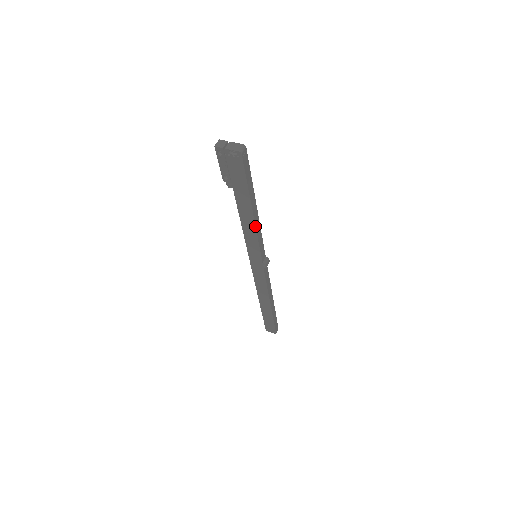
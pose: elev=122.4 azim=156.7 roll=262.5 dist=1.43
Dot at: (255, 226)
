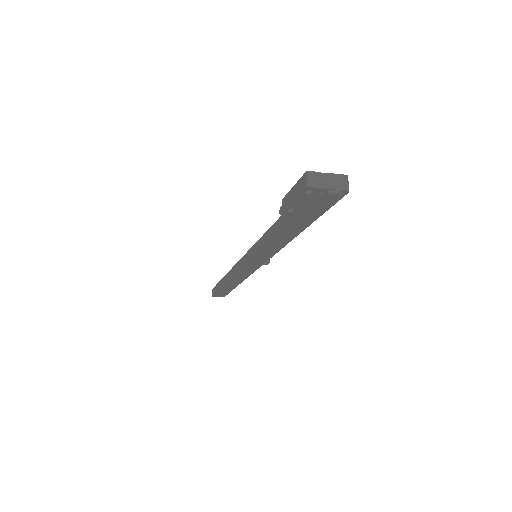
Dot at: (290, 241)
